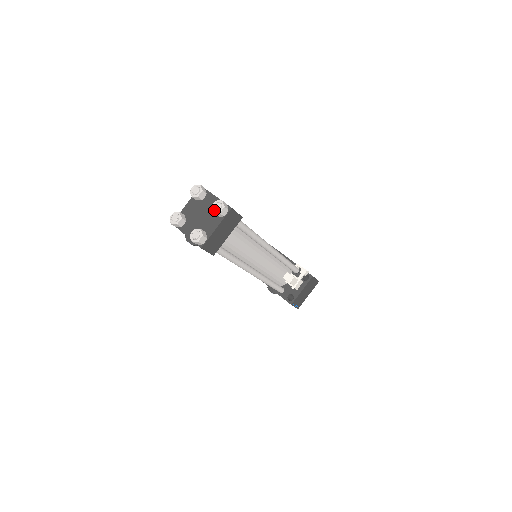
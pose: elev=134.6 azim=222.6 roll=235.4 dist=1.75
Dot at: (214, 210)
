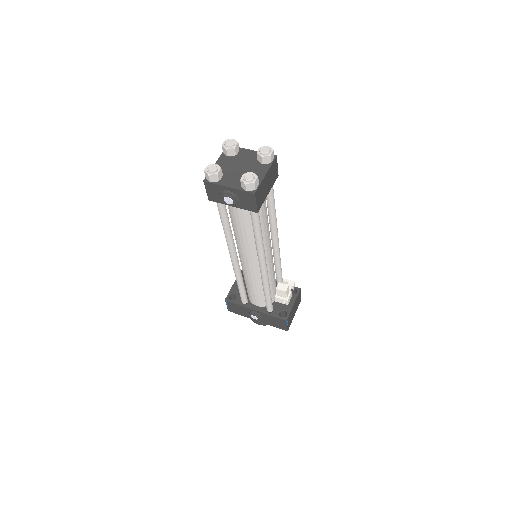
Dot at: (263, 153)
